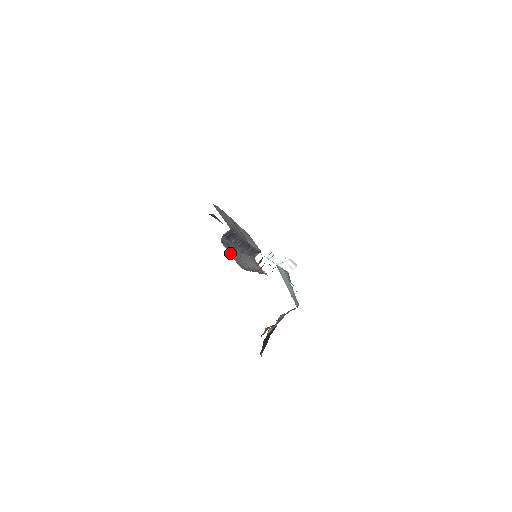
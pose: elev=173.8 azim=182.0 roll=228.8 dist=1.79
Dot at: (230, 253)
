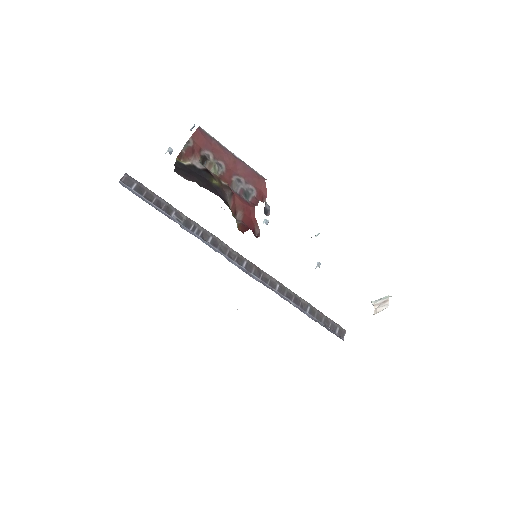
Dot at: occluded
